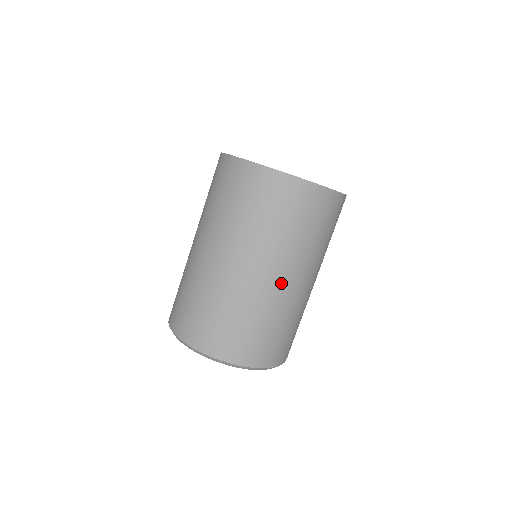
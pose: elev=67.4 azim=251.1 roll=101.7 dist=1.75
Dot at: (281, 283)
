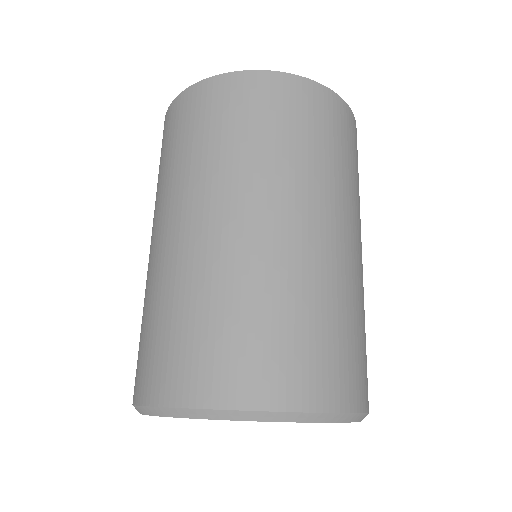
Dot at: (302, 231)
